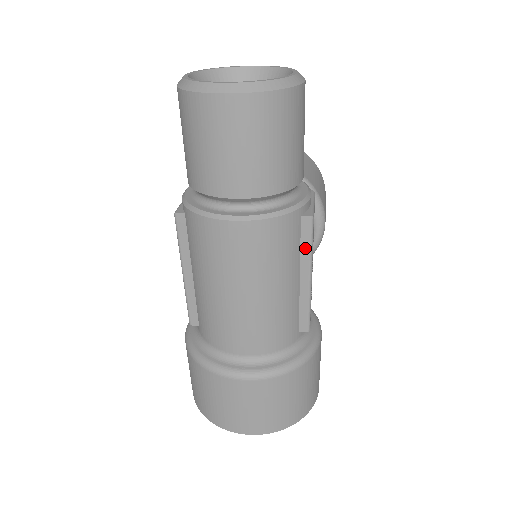
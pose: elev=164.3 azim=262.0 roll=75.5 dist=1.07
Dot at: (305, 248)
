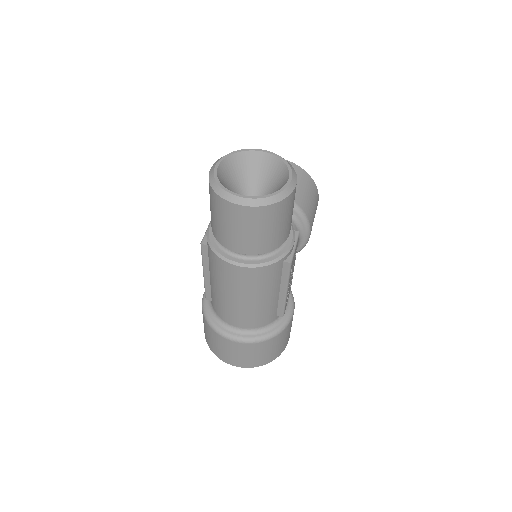
Dot at: (284, 277)
